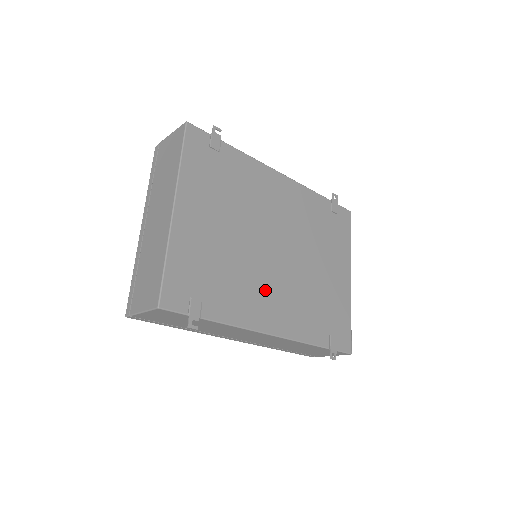
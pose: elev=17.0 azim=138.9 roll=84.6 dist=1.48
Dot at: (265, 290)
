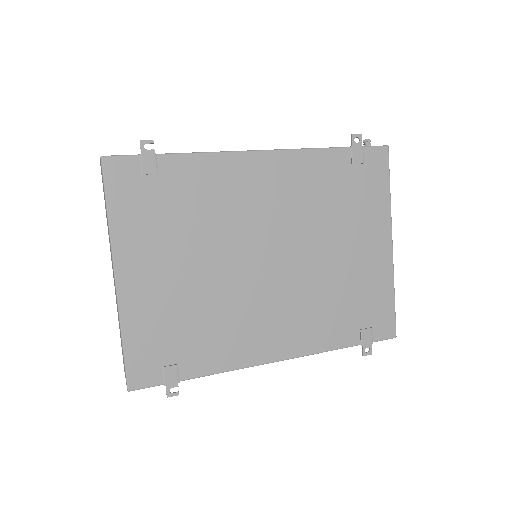
Dot at: (259, 317)
